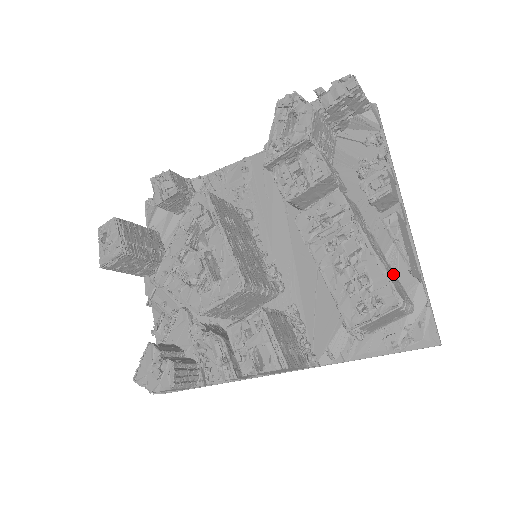
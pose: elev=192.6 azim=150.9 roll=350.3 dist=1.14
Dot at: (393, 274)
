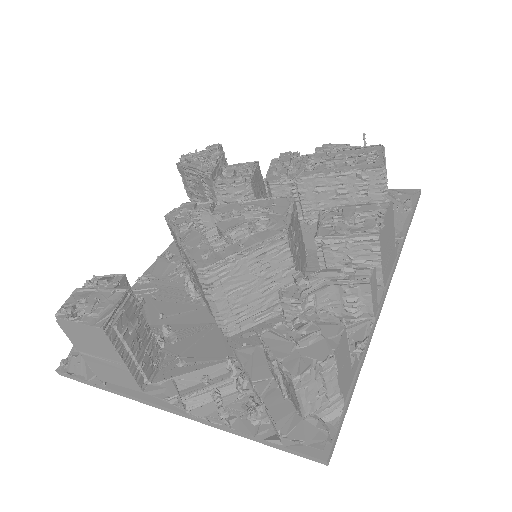
Dot at: occluded
